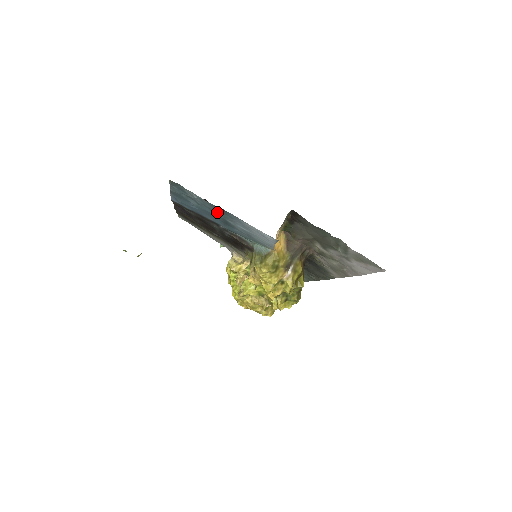
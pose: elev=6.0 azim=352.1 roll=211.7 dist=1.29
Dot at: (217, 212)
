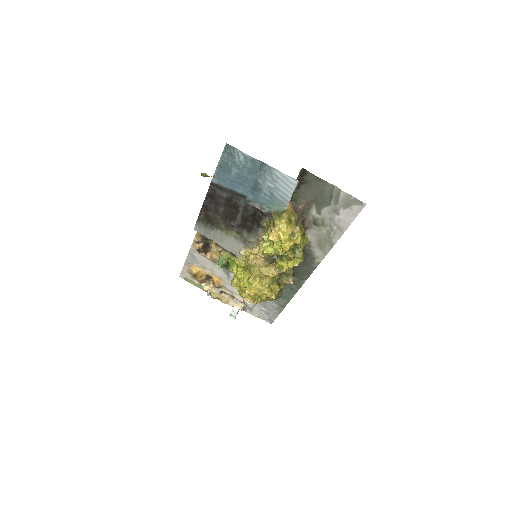
Dot at: (254, 172)
